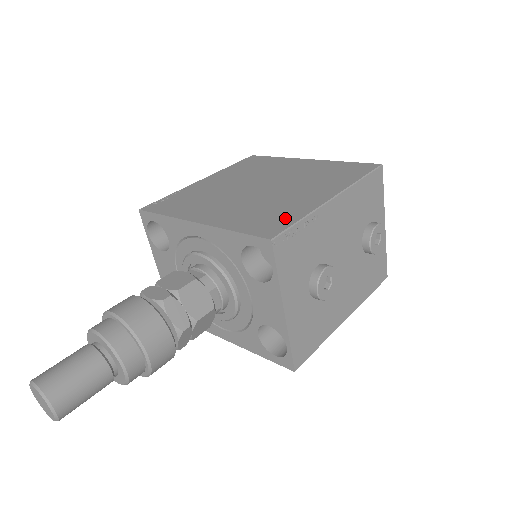
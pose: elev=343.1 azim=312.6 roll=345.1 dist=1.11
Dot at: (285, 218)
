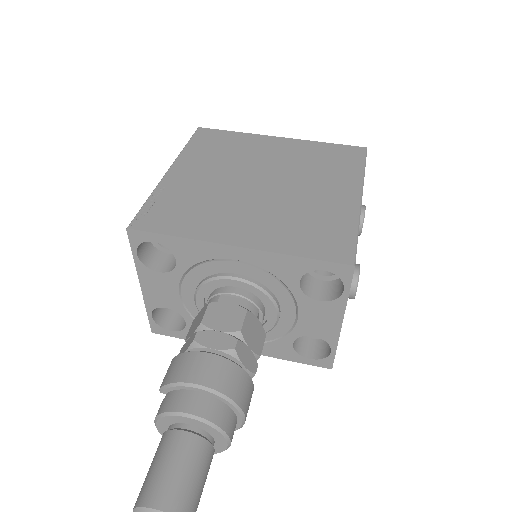
Dot at: (340, 232)
